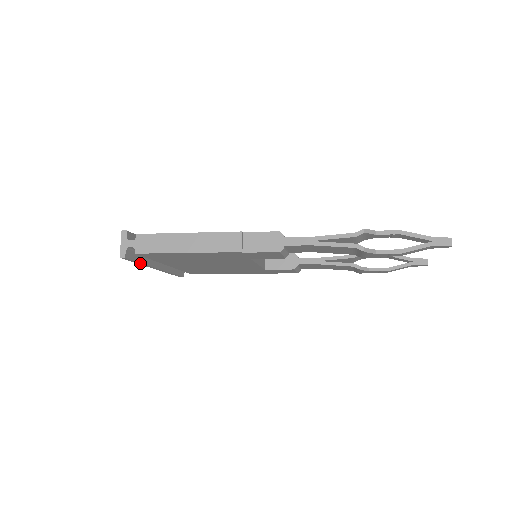
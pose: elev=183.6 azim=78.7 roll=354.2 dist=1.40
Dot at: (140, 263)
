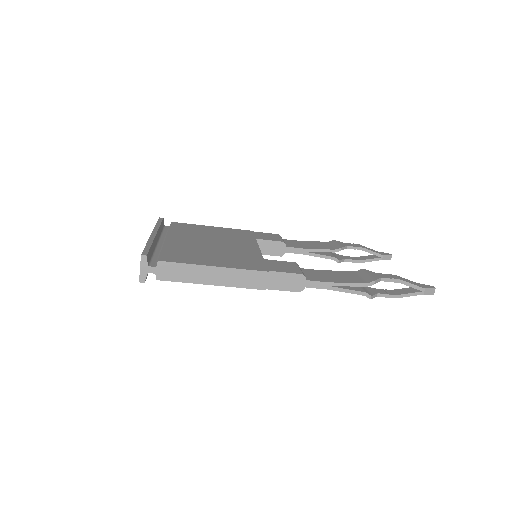
Dot at: occluded
